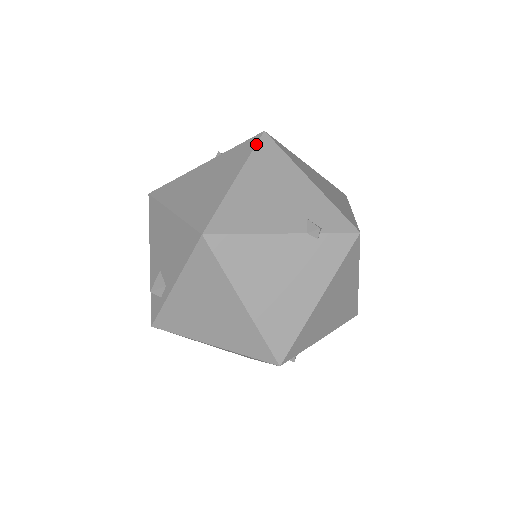
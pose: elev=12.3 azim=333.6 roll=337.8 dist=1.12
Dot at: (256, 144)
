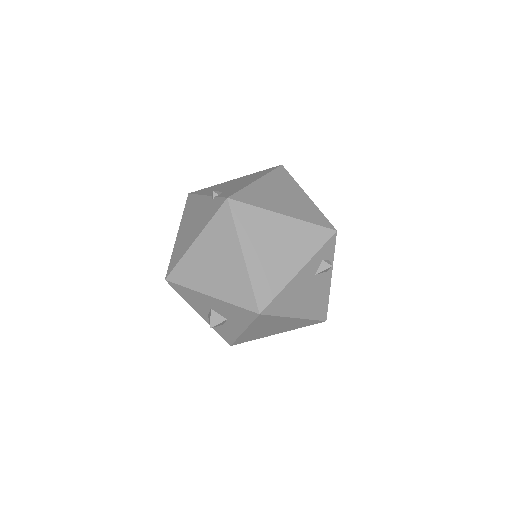
Dot at: (267, 169)
